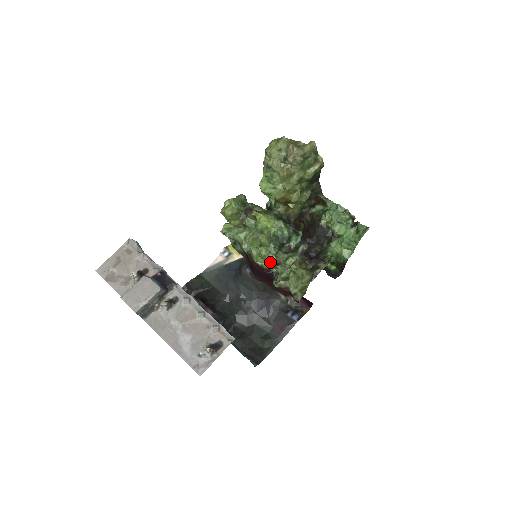
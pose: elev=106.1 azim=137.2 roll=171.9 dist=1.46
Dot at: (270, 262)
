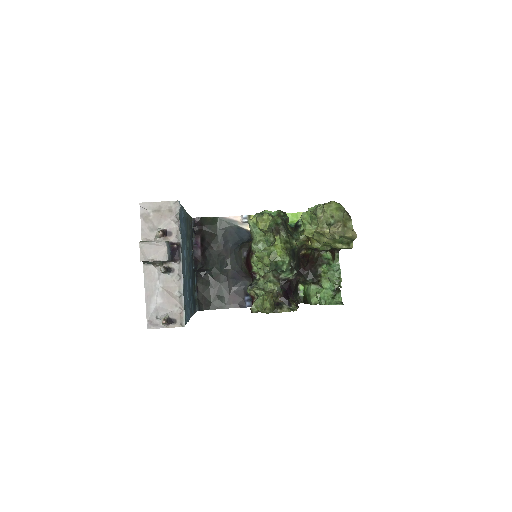
Dot at: occluded
